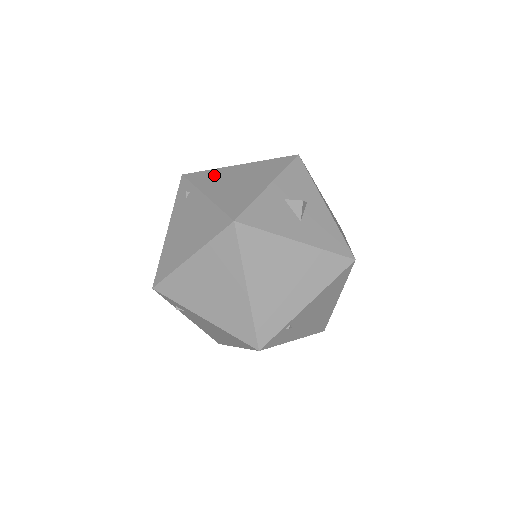
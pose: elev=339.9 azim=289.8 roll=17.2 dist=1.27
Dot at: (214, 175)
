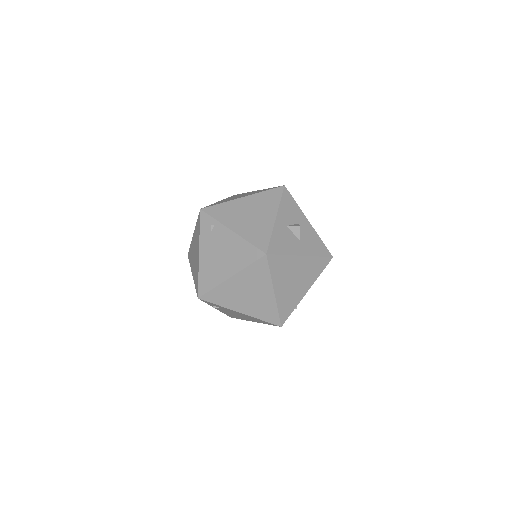
Dot at: (228, 209)
